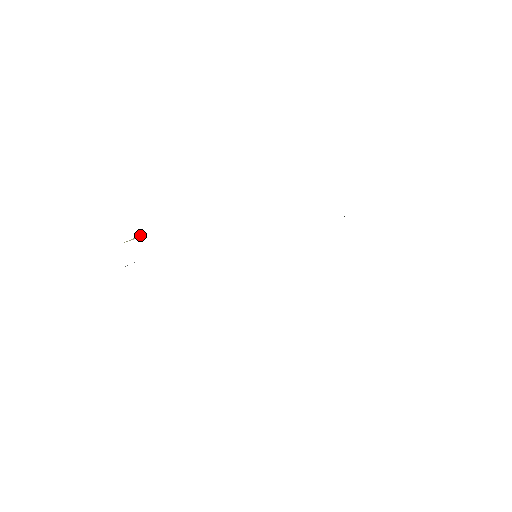
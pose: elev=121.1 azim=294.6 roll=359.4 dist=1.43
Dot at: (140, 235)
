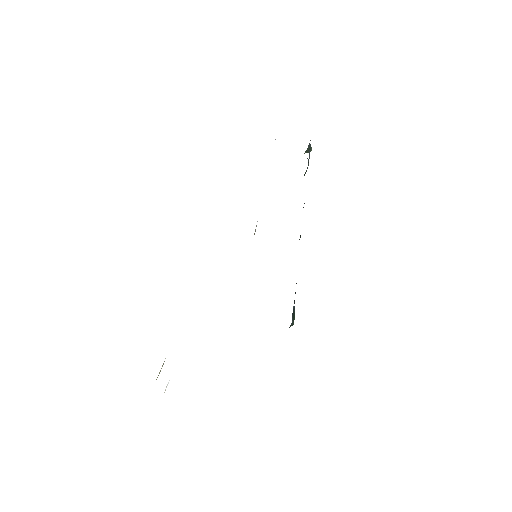
Dot at: (165, 358)
